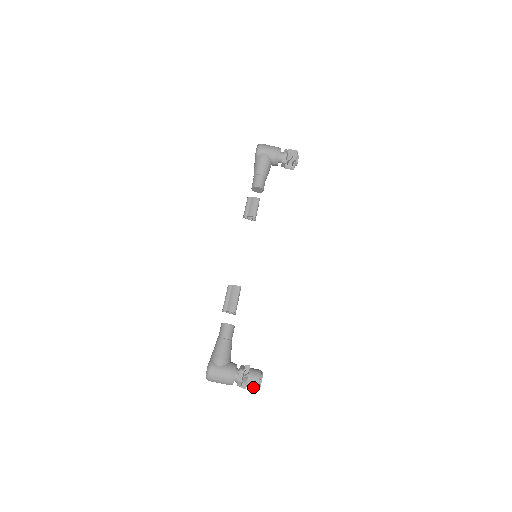
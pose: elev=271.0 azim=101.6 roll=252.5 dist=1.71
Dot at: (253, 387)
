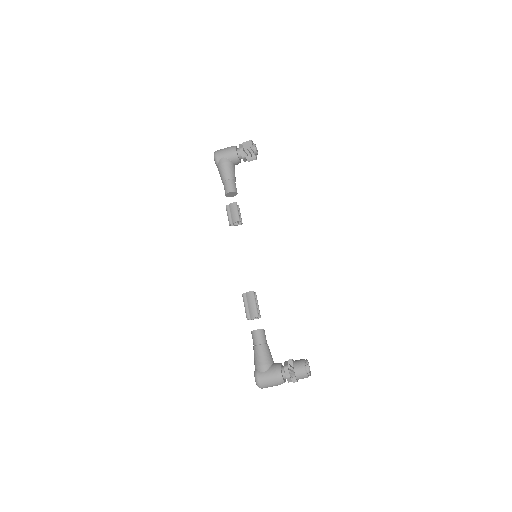
Dot at: (303, 377)
